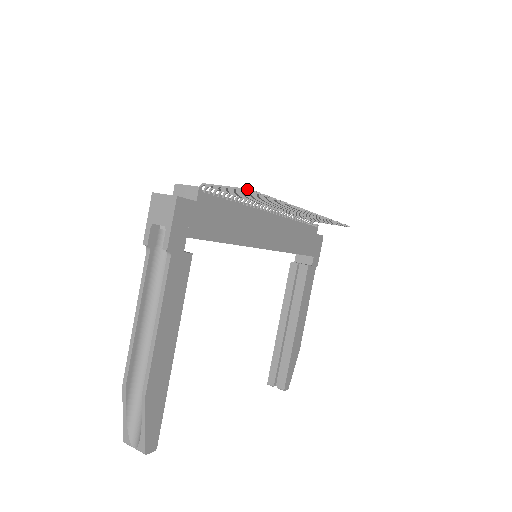
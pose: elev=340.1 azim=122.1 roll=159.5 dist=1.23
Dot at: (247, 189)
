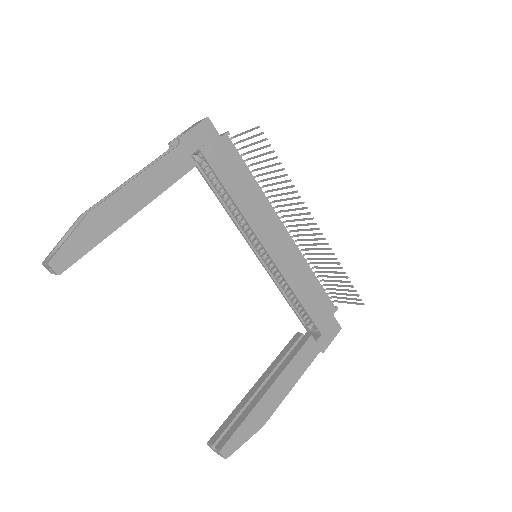
Dot at: (257, 126)
